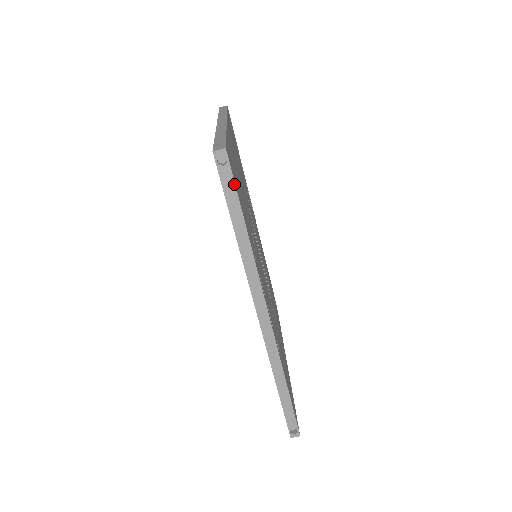
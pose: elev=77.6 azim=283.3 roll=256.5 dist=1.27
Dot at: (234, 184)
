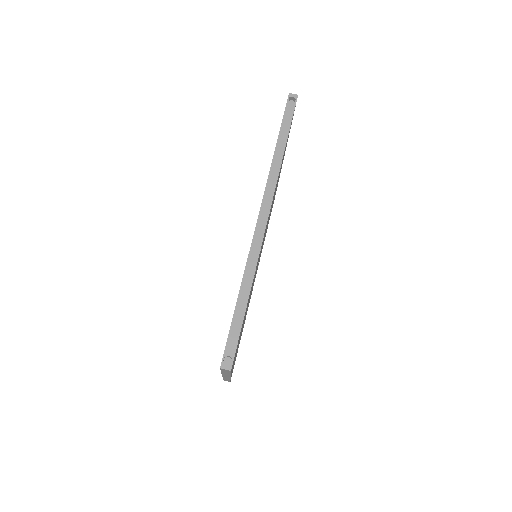
Dot at: (292, 116)
